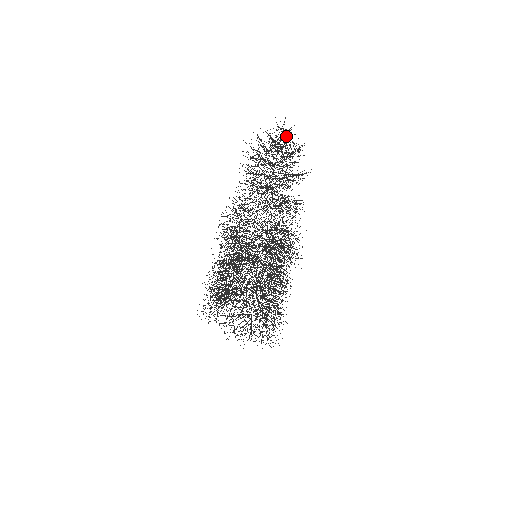
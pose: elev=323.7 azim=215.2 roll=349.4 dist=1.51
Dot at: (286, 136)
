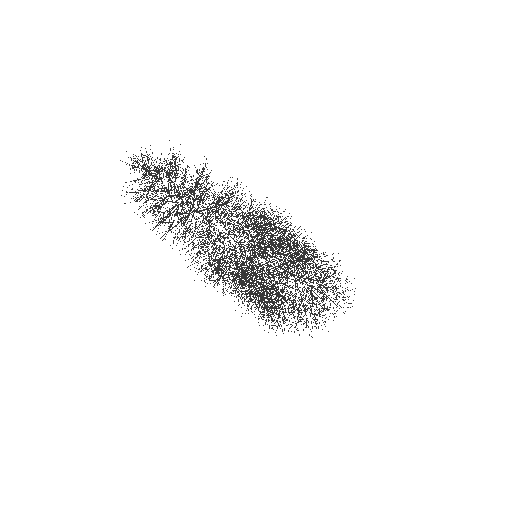
Dot at: occluded
